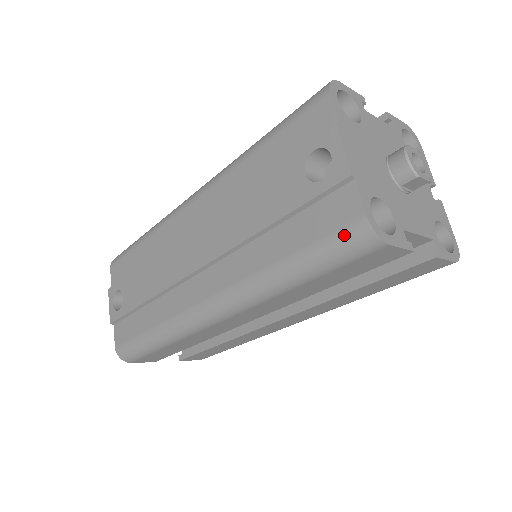
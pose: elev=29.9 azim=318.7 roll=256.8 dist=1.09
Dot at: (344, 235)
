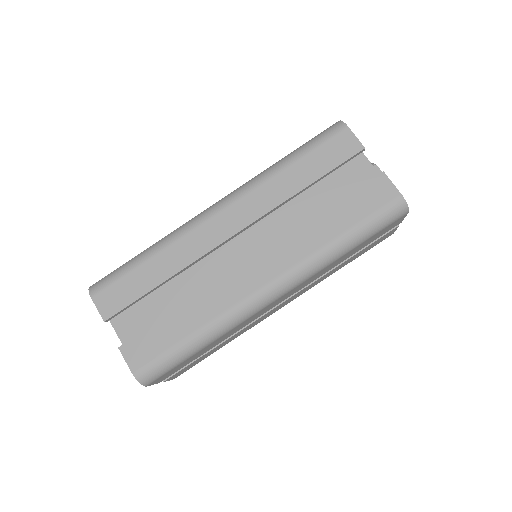
Dot at: (325, 130)
